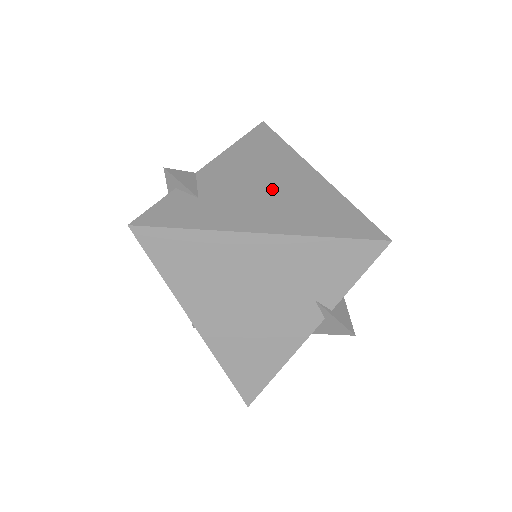
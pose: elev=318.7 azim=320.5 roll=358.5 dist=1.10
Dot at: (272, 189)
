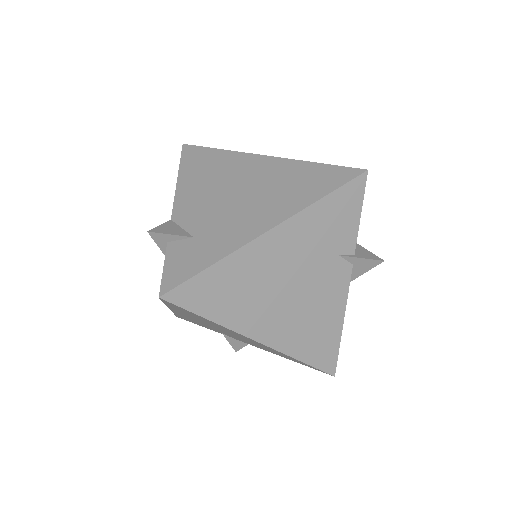
Dot at: (244, 191)
